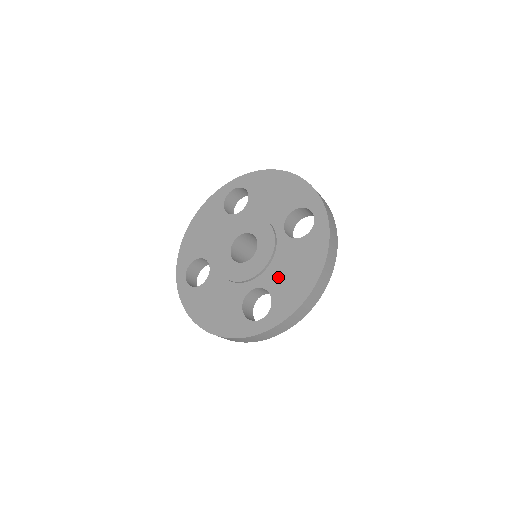
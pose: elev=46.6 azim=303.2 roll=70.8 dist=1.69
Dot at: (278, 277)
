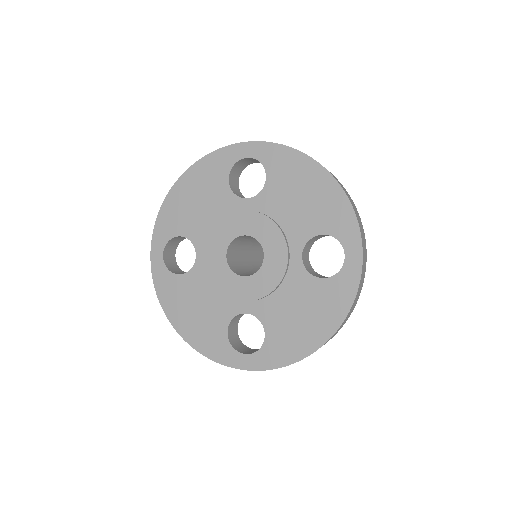
Dot at: (279, 314)
